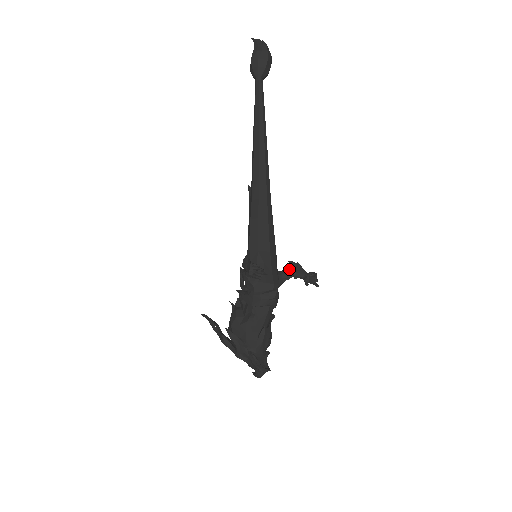
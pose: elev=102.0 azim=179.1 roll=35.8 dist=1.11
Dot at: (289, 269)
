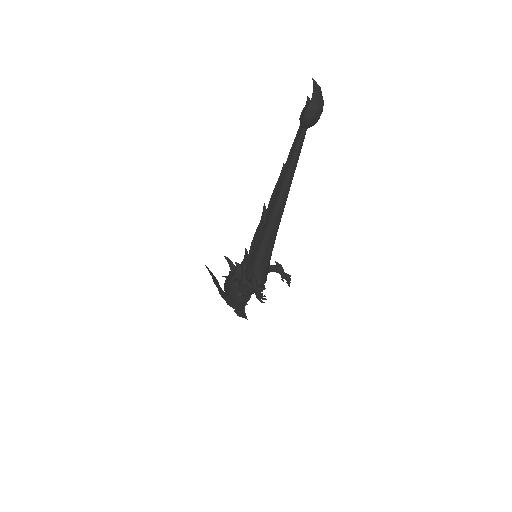
Dot at: (274, 267)
